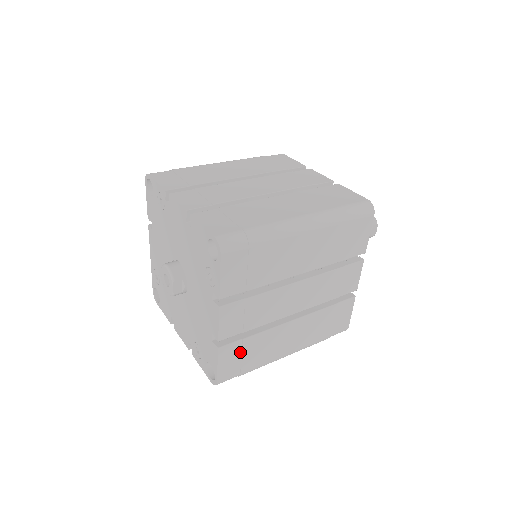
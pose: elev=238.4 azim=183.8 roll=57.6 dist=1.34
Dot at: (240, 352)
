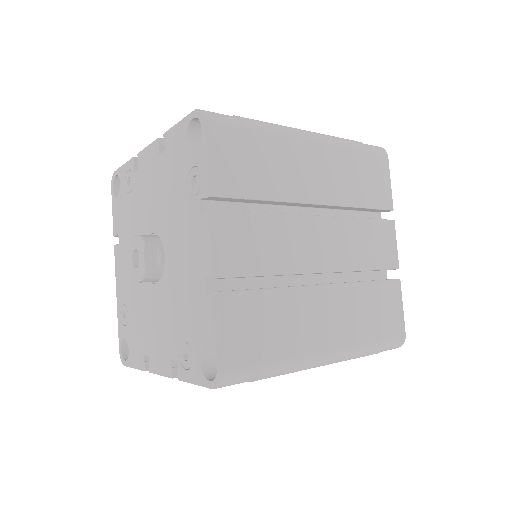
Dot at: (253, 317)
